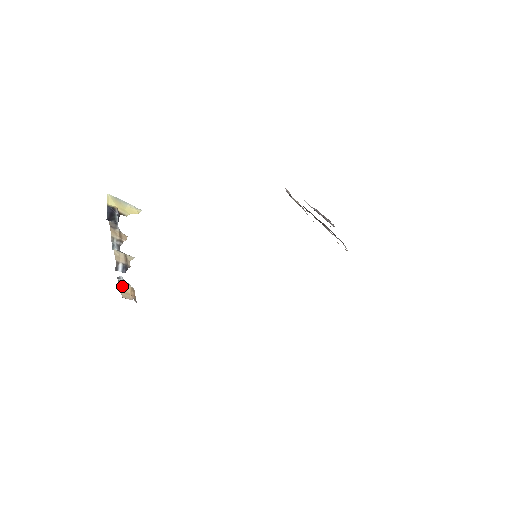
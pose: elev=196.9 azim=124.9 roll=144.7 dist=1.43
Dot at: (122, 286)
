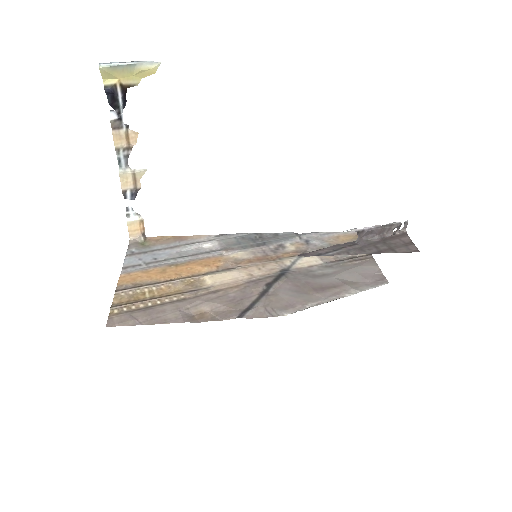
Dot at: (130, 224)
